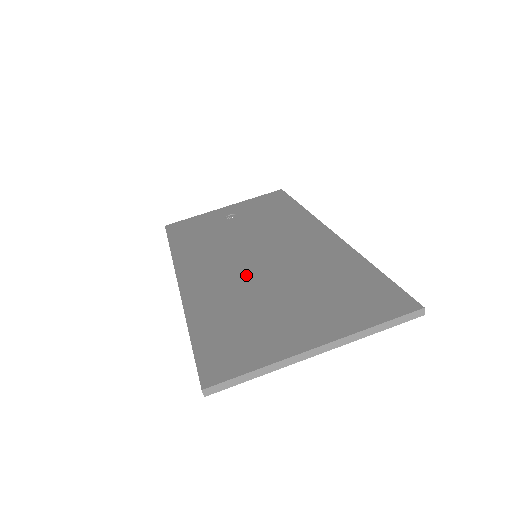
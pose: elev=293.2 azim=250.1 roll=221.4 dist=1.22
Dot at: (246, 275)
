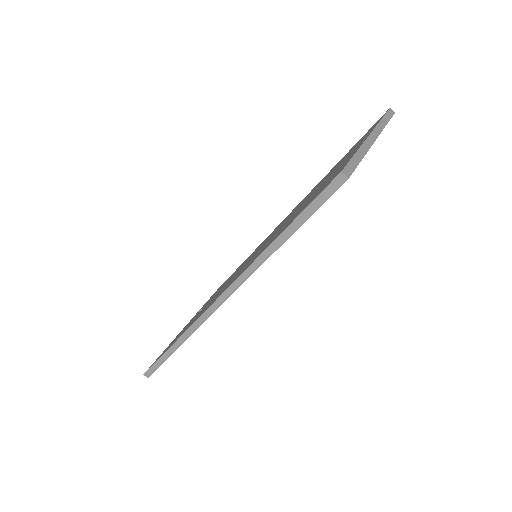
Dot at: occluded
